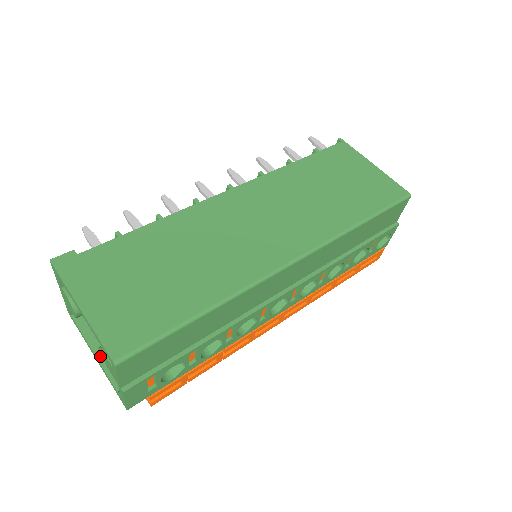
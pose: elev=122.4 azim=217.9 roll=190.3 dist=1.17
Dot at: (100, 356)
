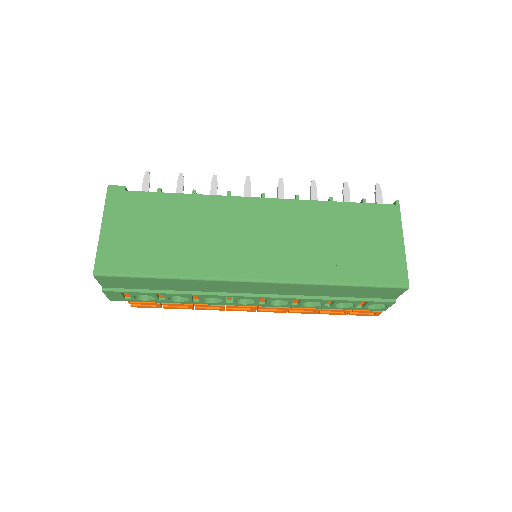
Dot at: occluded
